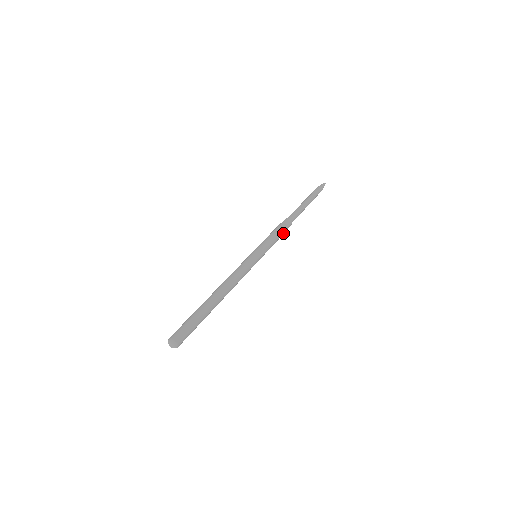
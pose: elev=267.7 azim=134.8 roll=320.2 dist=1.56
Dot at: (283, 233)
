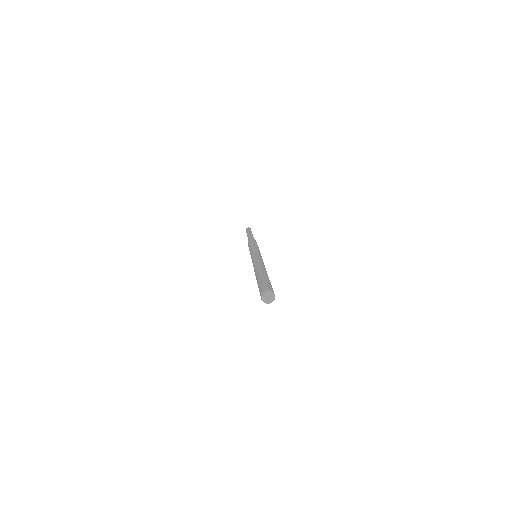
Dot at: (256, 243)
